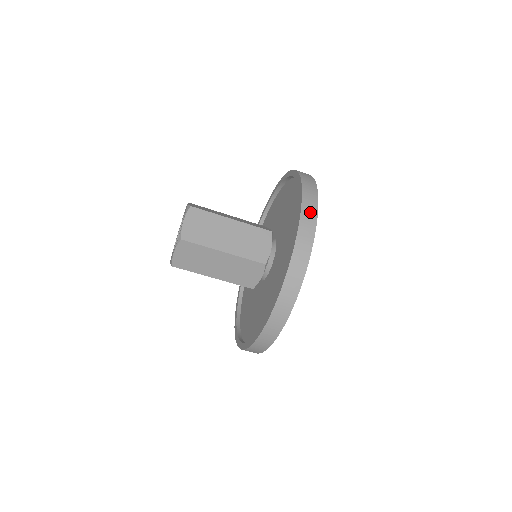
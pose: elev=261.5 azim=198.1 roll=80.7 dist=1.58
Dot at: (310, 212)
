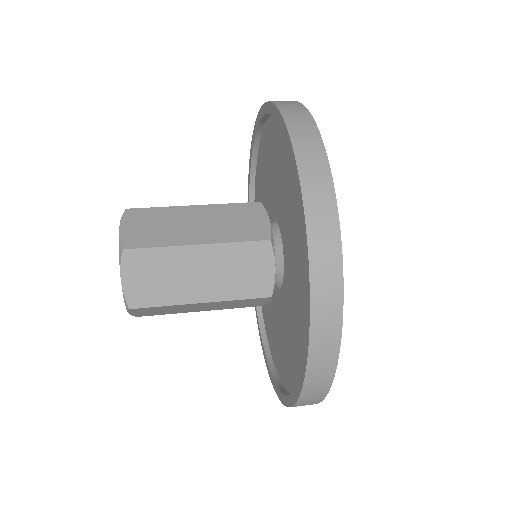
Dot at: (294, 109)
